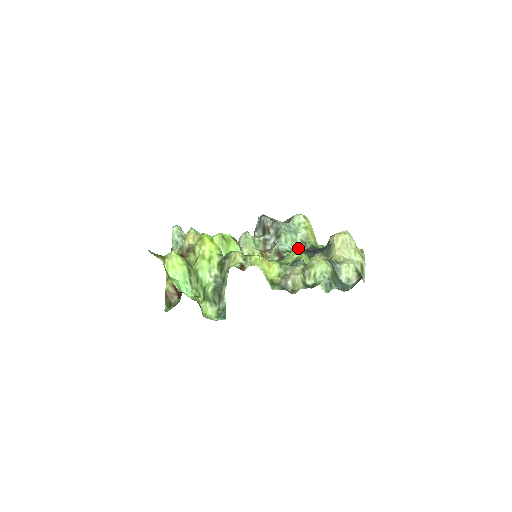
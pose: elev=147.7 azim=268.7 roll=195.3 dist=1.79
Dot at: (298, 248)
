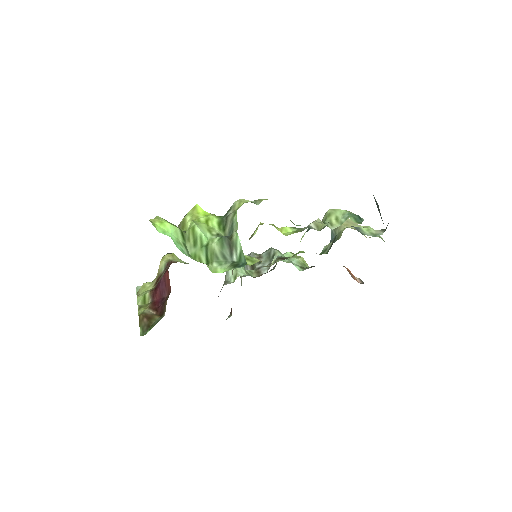
Dot at: occluded
